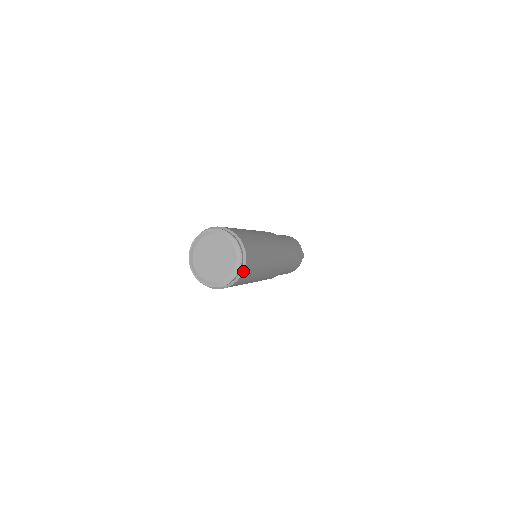
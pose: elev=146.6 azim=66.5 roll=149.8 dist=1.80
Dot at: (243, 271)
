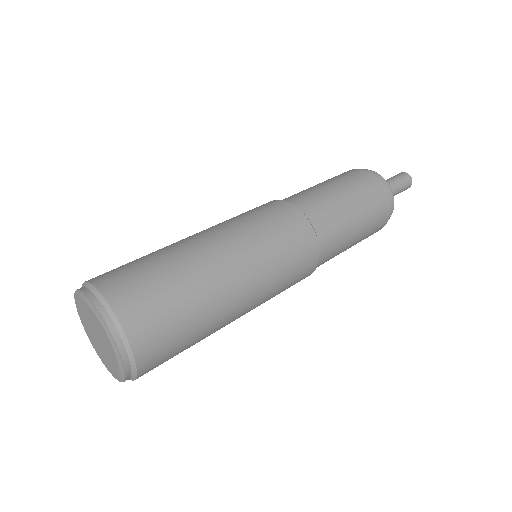
Dot at: (128, 340)
